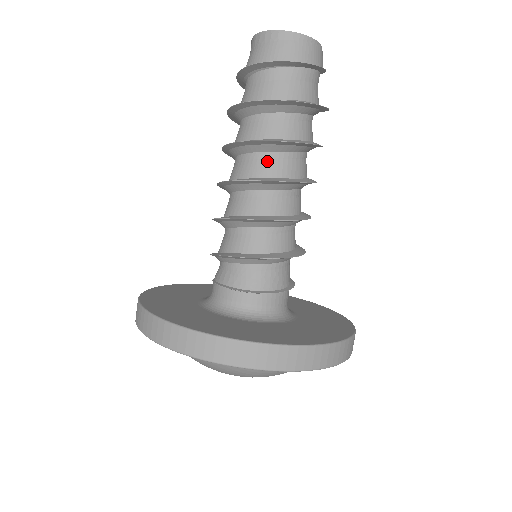
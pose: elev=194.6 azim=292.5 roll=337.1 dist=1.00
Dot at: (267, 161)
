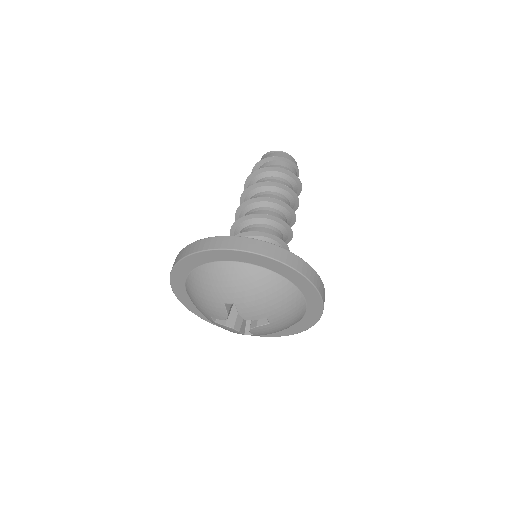
Dot at: occluded
